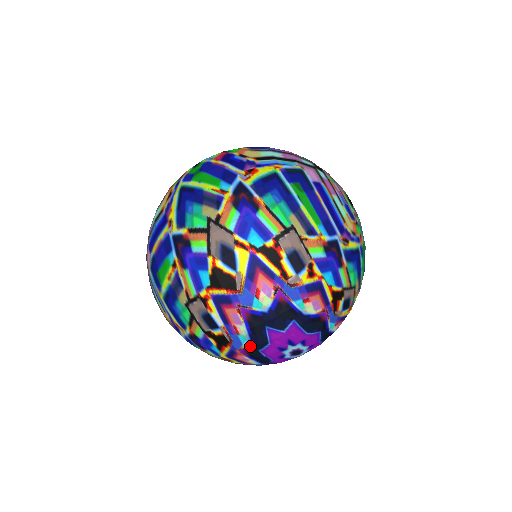
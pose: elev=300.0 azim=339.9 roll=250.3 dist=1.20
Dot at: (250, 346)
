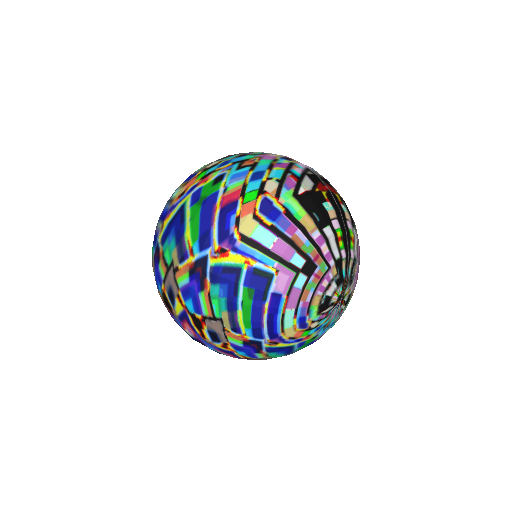
Dot at: occluded
